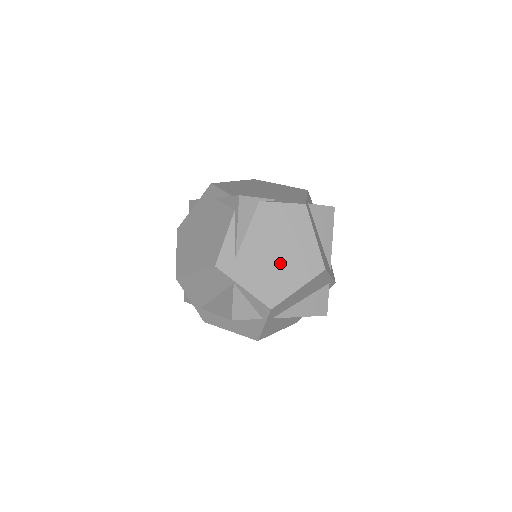
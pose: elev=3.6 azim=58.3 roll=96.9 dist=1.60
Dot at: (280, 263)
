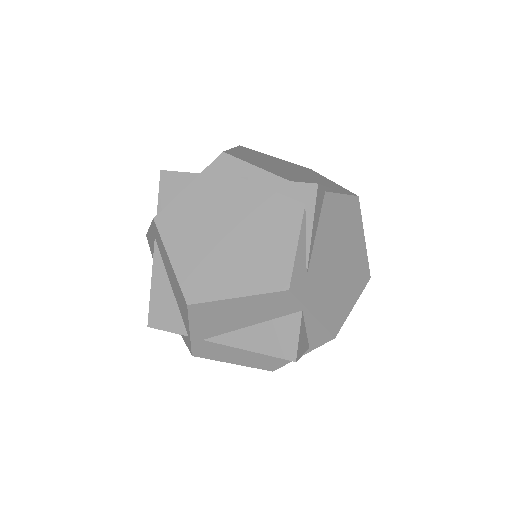
Dot at: (341, 275)
